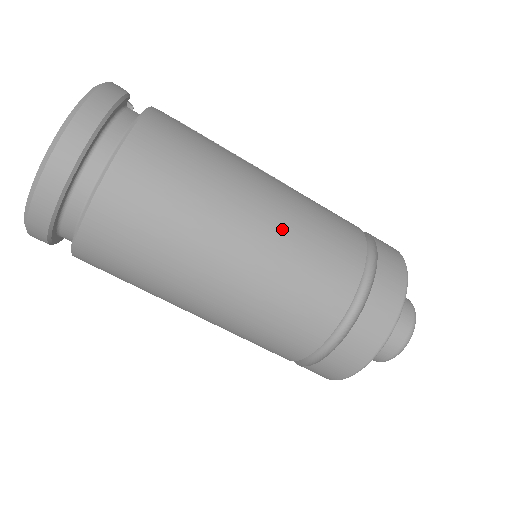
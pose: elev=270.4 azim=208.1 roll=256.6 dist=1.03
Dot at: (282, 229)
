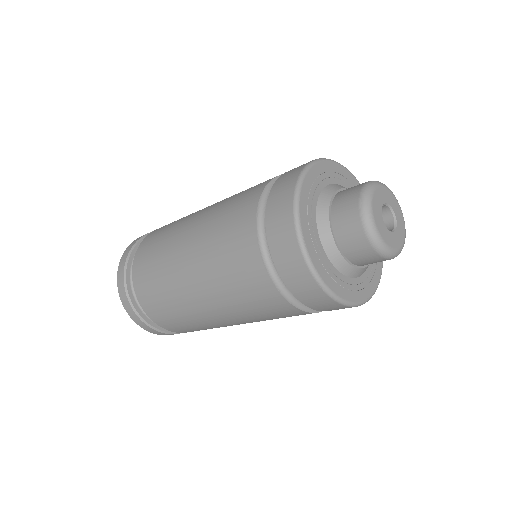
Dot at: occluded
